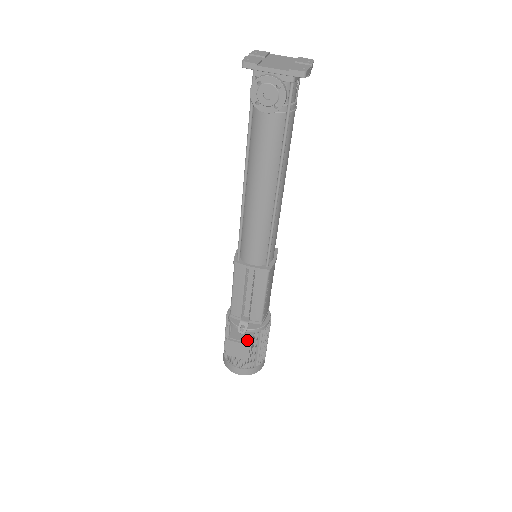
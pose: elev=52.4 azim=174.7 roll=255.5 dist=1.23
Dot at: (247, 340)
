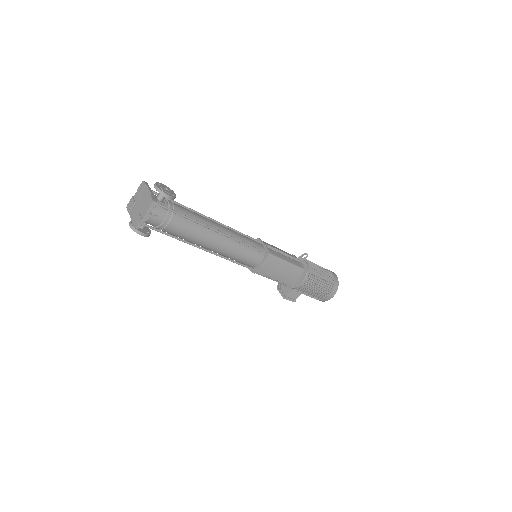
Dot at: (284, 293)
